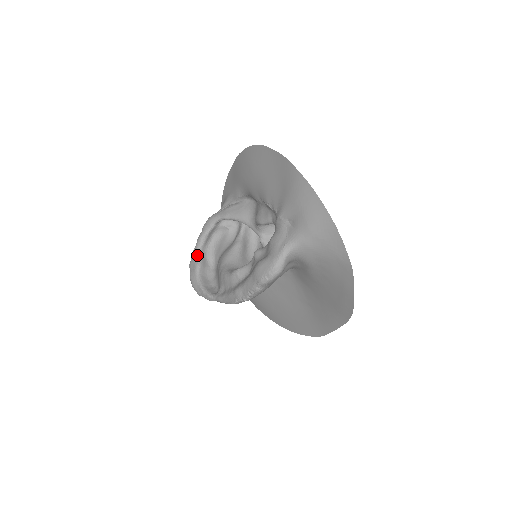
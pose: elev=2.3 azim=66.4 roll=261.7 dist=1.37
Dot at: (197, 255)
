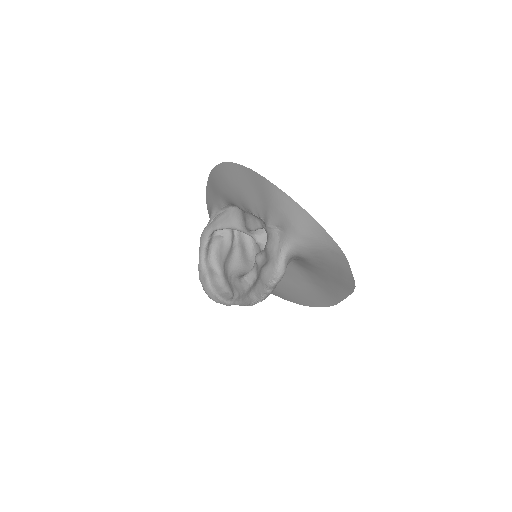
Dot at: (203, 268)
